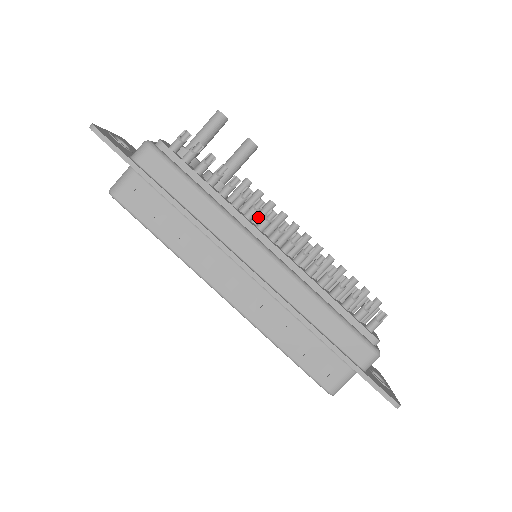
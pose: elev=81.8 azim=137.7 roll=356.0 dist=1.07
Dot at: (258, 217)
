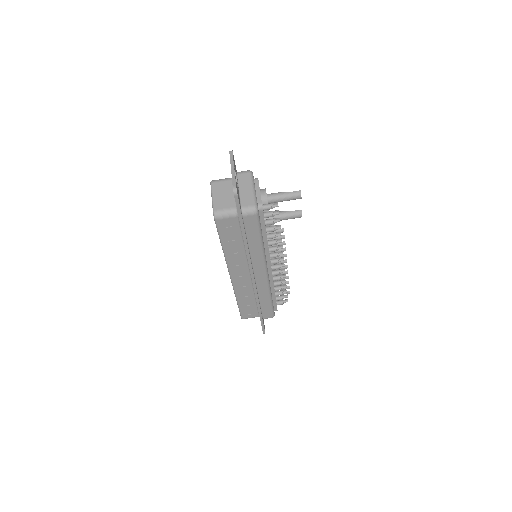
Dot at: occluded
